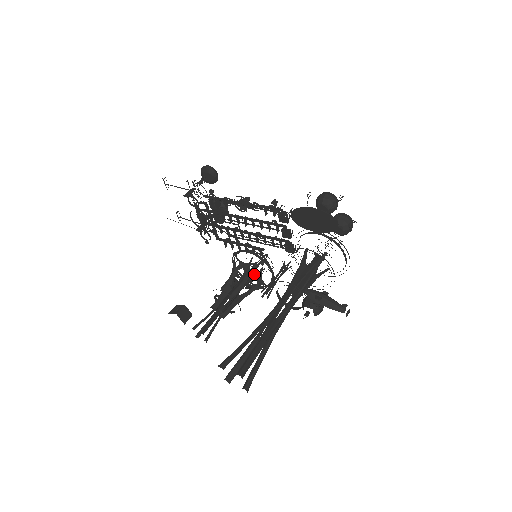
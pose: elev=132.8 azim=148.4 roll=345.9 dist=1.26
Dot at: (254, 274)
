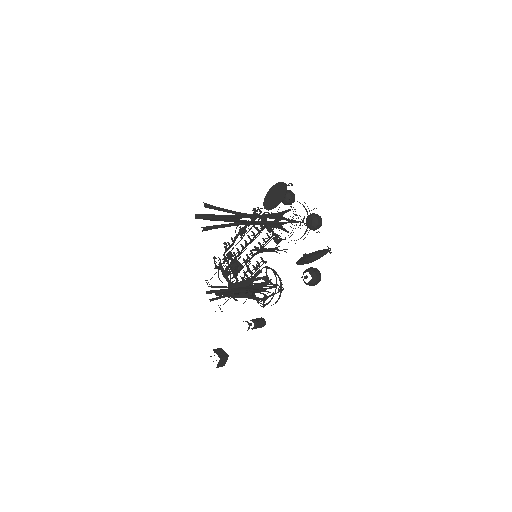
Dot at: occluded
